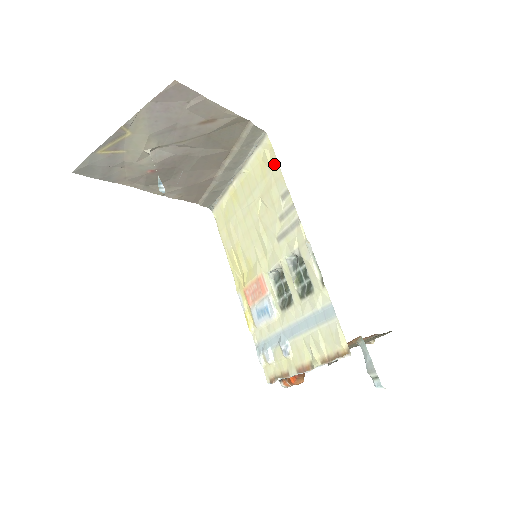
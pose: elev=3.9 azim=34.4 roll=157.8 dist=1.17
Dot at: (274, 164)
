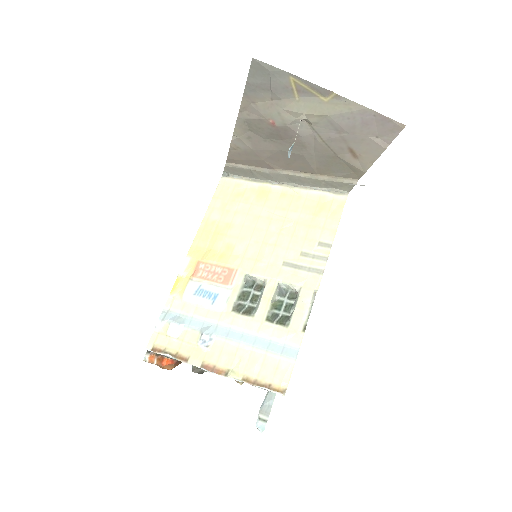
Dot at: (335, 218)
